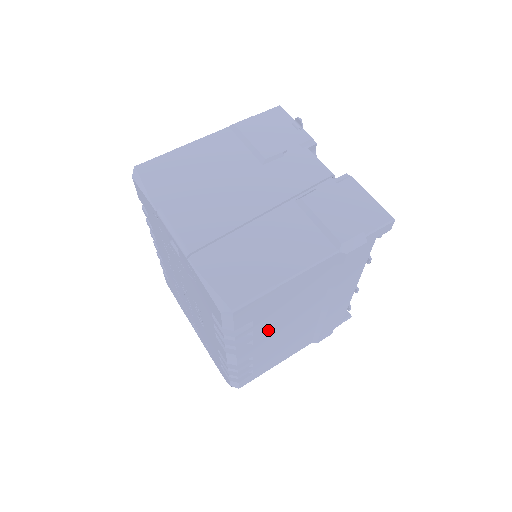
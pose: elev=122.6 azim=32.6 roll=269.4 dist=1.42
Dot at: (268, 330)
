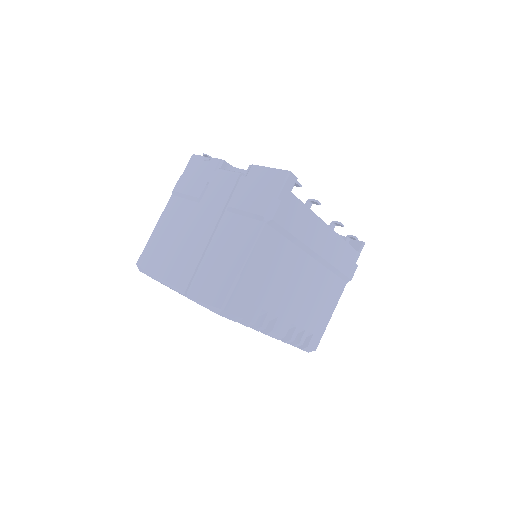
Dot at: (278, 301)
